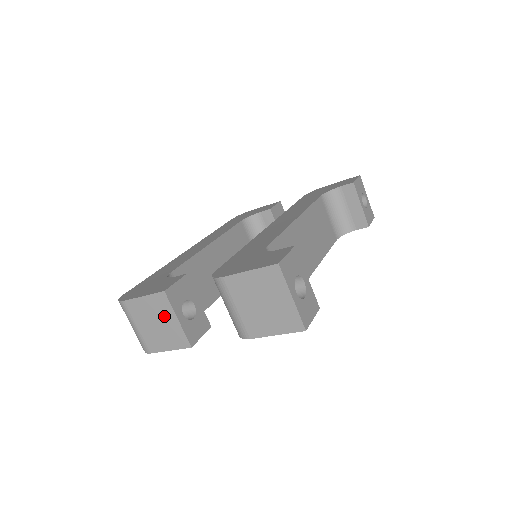
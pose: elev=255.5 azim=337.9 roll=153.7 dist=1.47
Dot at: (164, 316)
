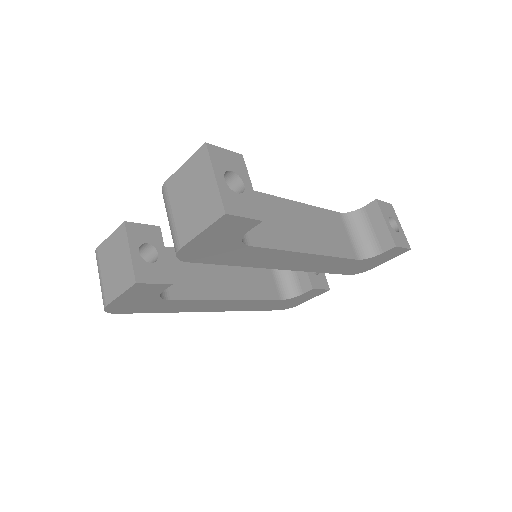
Dot at: (121, 252)
